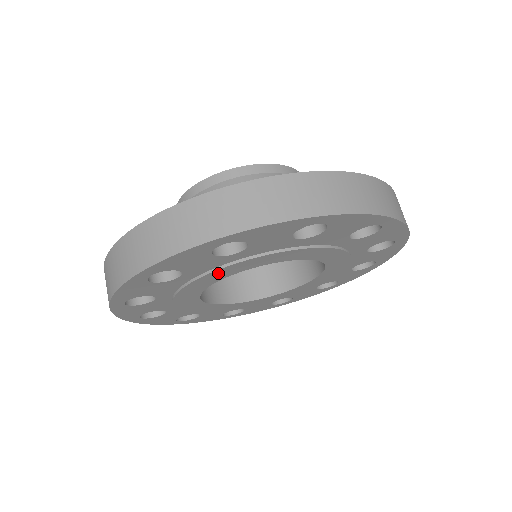
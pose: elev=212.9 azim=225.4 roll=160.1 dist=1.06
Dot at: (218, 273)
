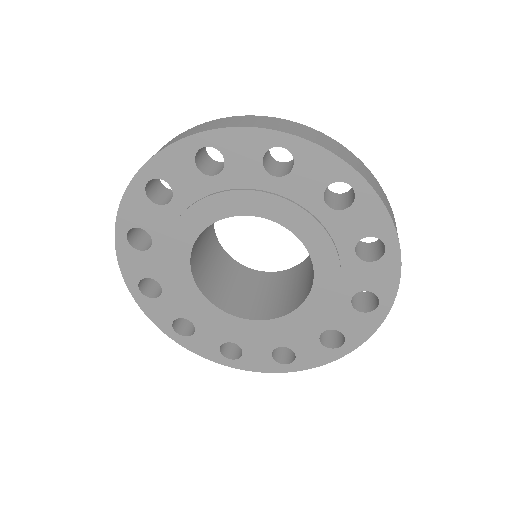
Dot at: (178, 235)
